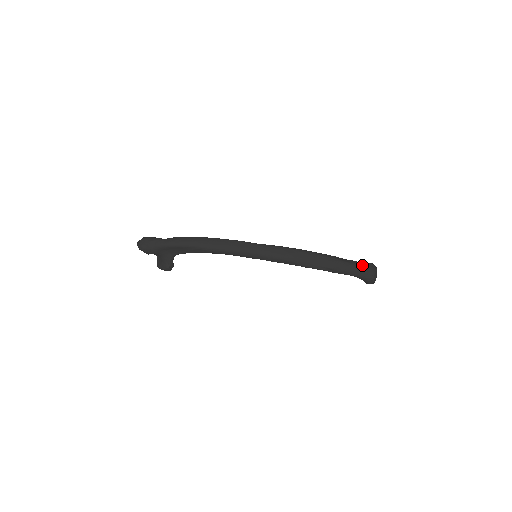
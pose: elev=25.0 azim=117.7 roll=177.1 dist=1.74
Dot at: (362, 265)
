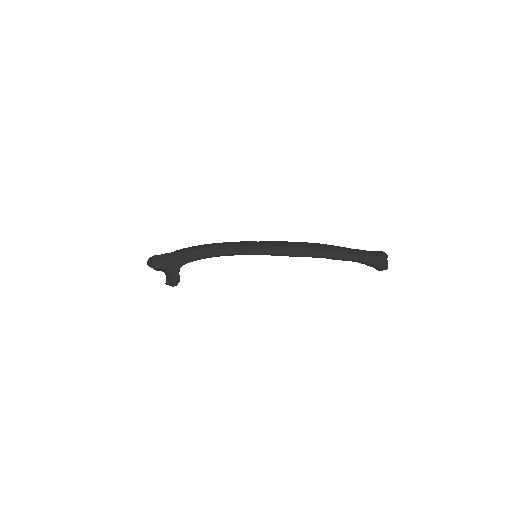
Dot at: (368, 251)
